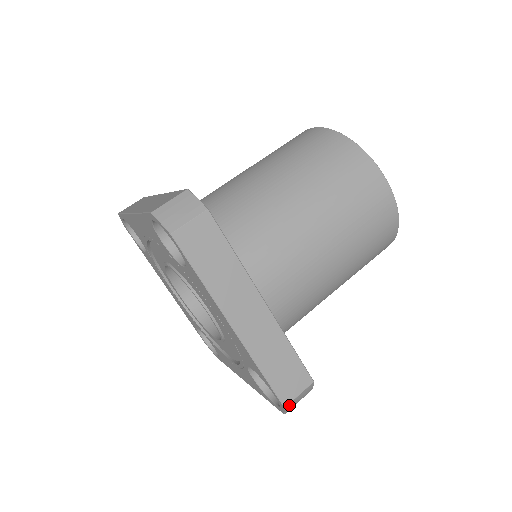
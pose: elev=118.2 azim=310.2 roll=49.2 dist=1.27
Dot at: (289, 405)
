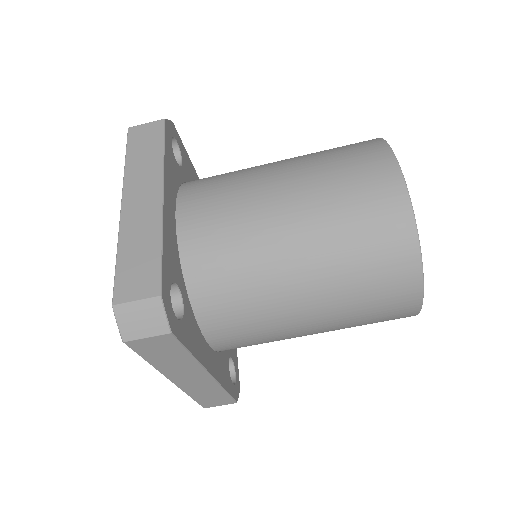
Dot at: occluded
